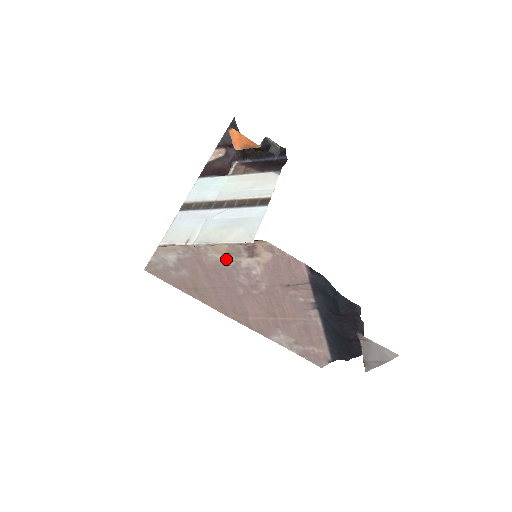
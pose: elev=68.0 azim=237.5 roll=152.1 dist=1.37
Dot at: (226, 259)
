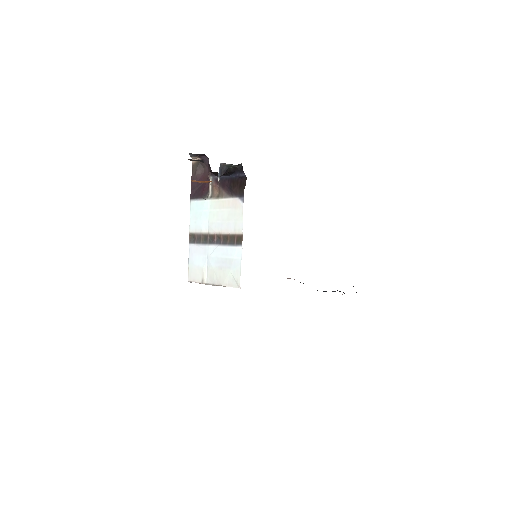
Dot at: occluded
